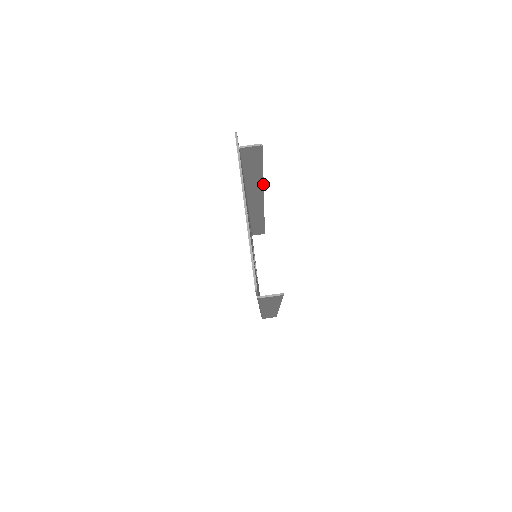
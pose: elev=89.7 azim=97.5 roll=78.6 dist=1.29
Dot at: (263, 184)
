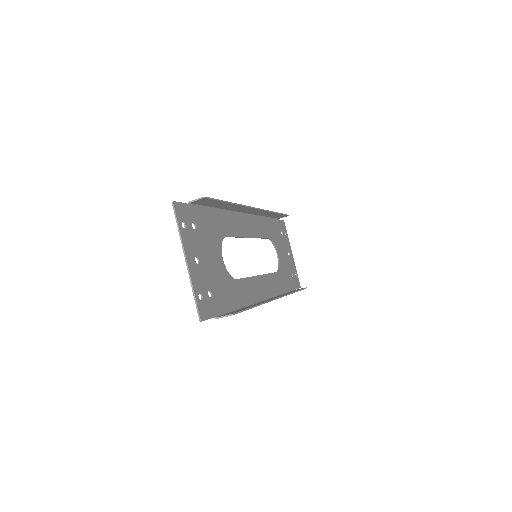
Dot at: (239, 205)
